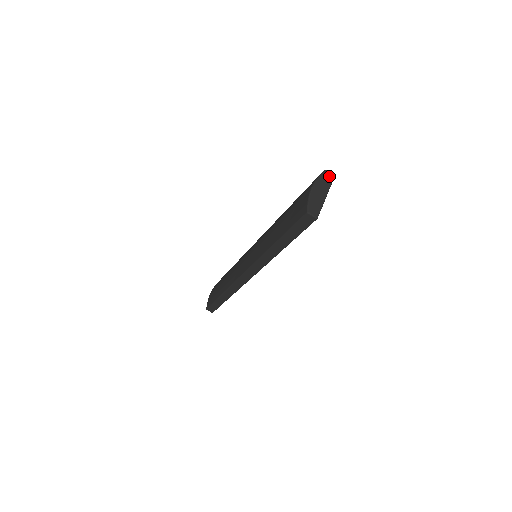
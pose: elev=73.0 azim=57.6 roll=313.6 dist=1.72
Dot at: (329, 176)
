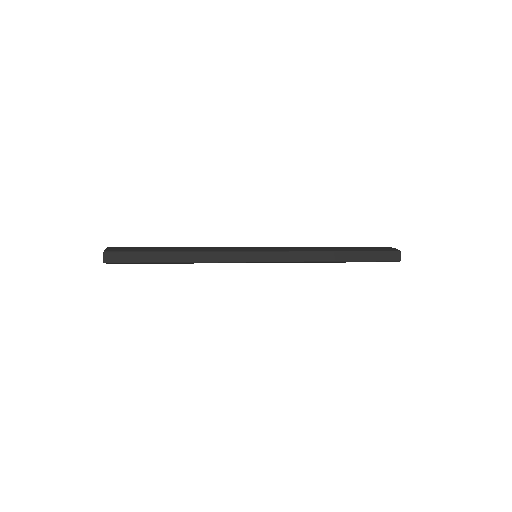
Dot at: occluded
